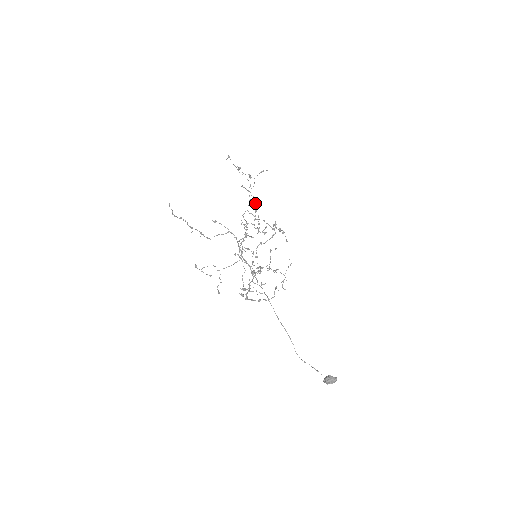
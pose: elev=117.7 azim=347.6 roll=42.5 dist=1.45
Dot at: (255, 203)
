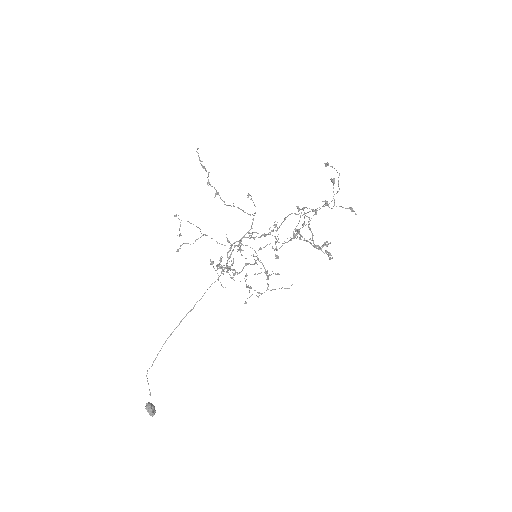
Dot at: (300, 228)
